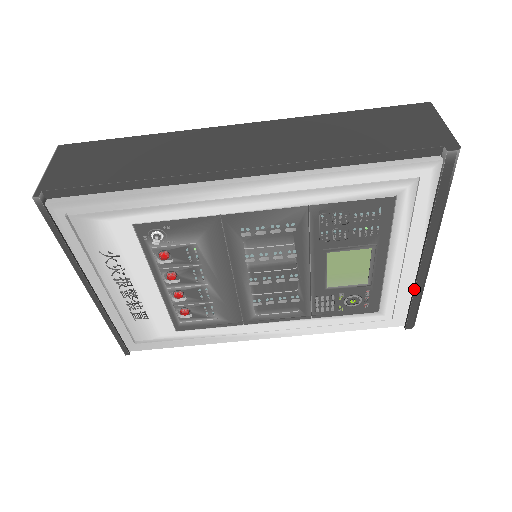
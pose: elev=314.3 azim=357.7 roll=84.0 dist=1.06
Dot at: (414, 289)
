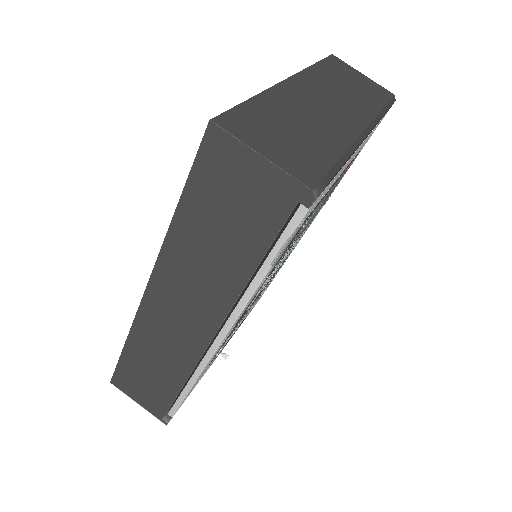
Dot at: occluded
